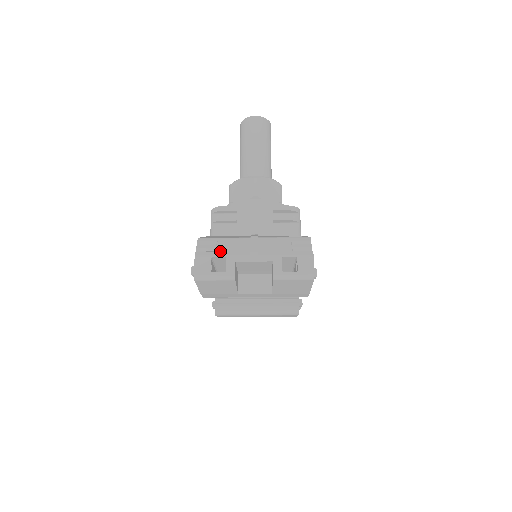
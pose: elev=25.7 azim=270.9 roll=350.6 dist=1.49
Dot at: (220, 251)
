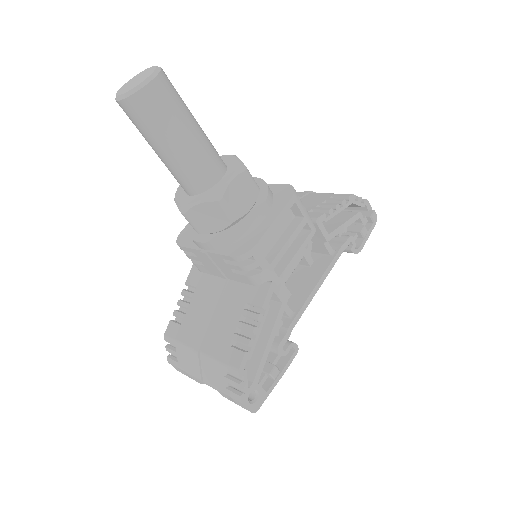
Dot at: (179, 363)
